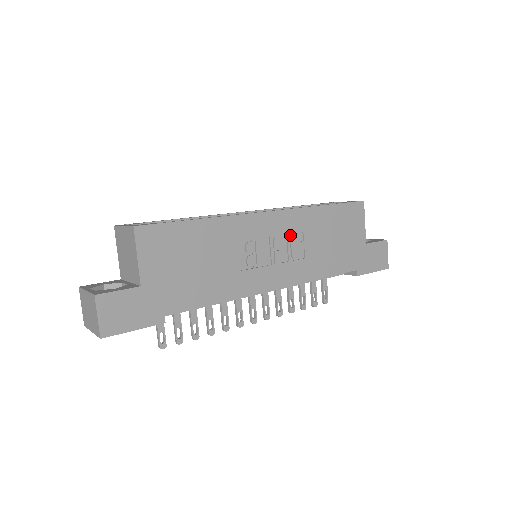
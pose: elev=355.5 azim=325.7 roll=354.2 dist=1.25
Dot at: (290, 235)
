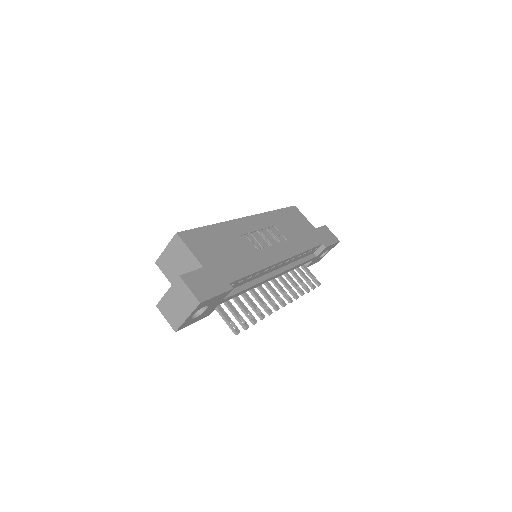
Dot at: (268, 229)
